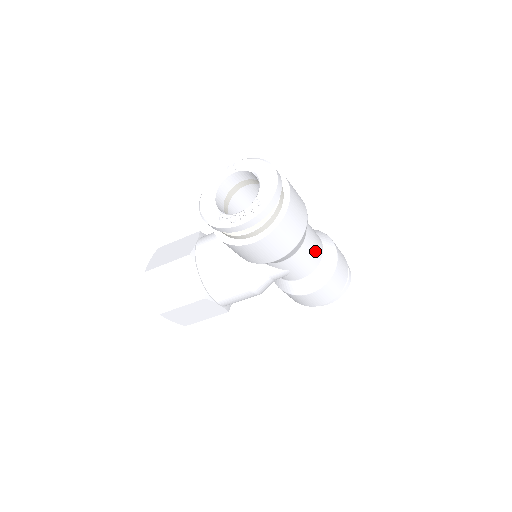
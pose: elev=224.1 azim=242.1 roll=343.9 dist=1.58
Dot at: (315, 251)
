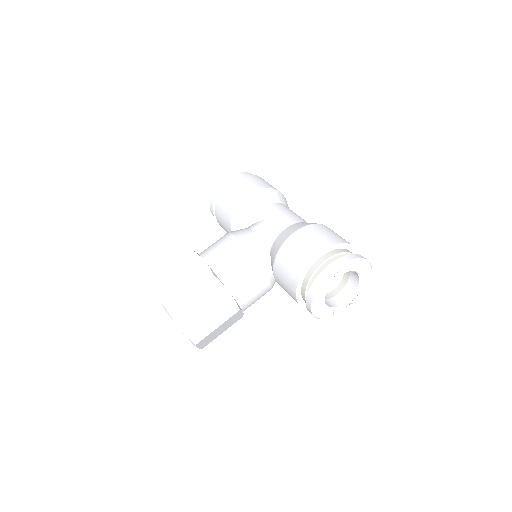
Dot at: (298, 216)
